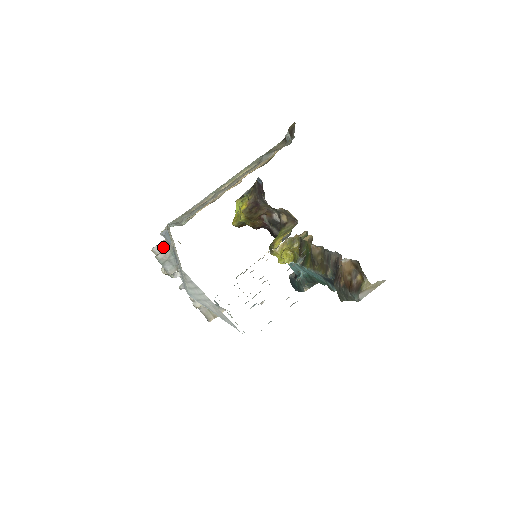
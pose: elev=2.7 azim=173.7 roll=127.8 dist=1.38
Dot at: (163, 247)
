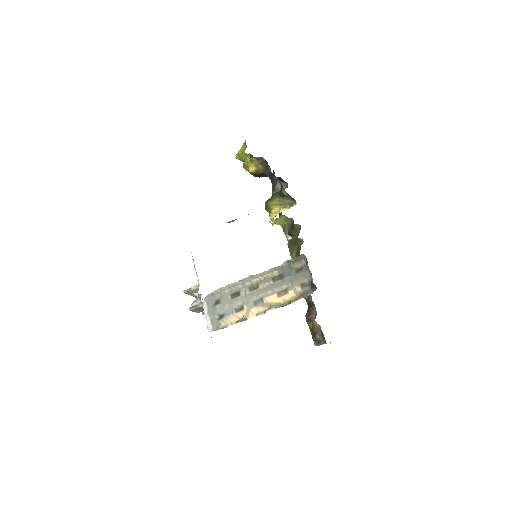
Dot at: occluded
